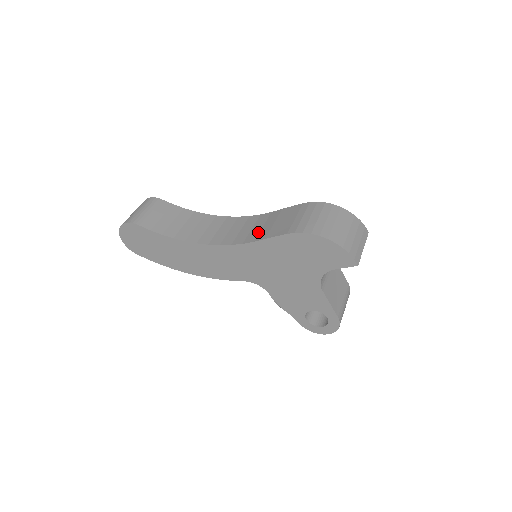
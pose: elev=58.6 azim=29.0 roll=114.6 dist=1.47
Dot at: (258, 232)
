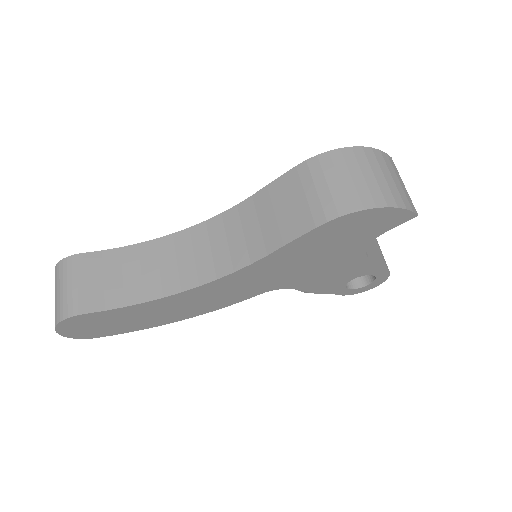
Dot at: (260, 237)
